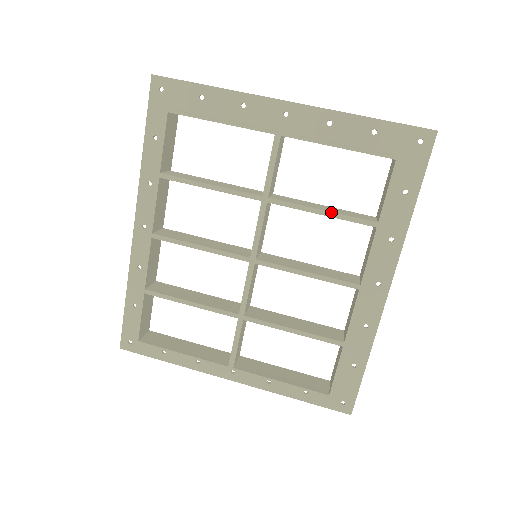
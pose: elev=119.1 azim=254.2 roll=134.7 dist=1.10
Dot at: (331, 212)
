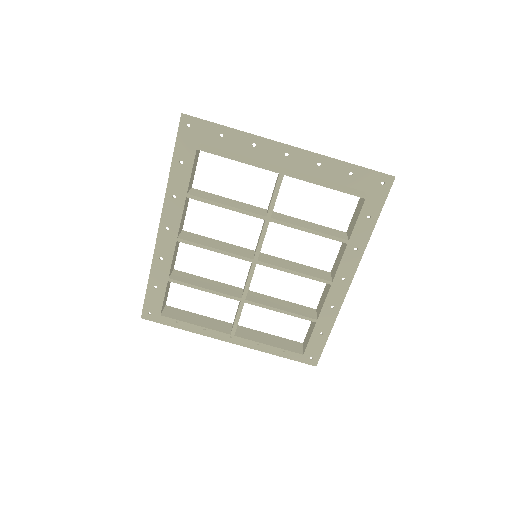
Dot at: (316, 231)
